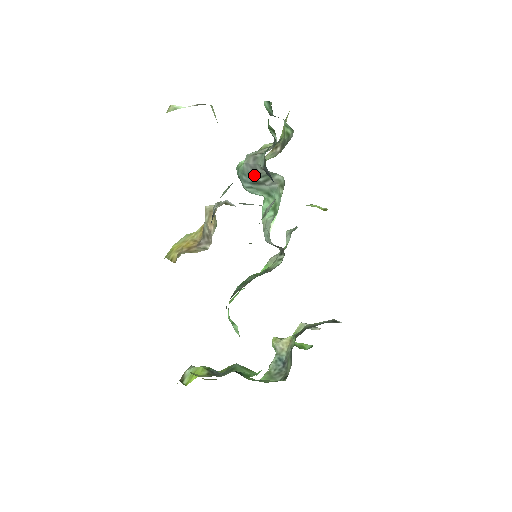
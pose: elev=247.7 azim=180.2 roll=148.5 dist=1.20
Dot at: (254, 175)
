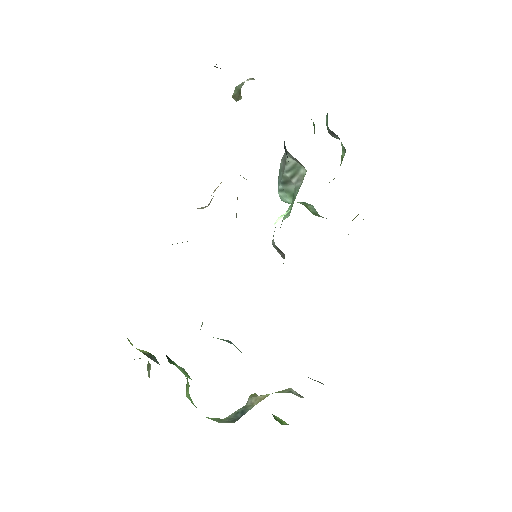
Dot at: (284, 169)
